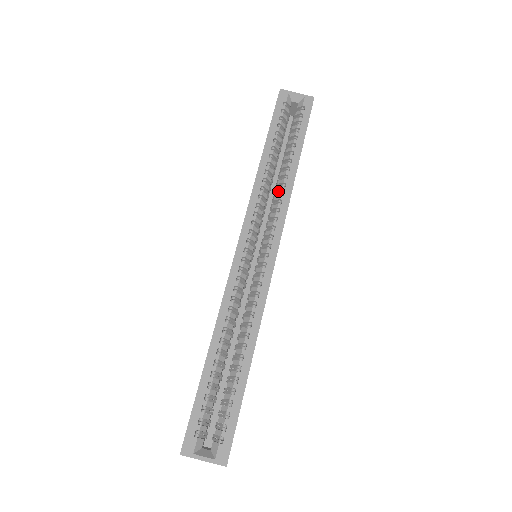
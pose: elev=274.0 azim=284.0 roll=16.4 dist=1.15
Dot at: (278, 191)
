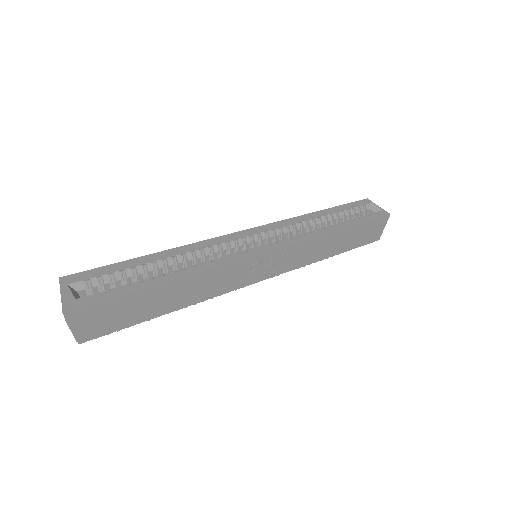
Dot at: (310, 231)
